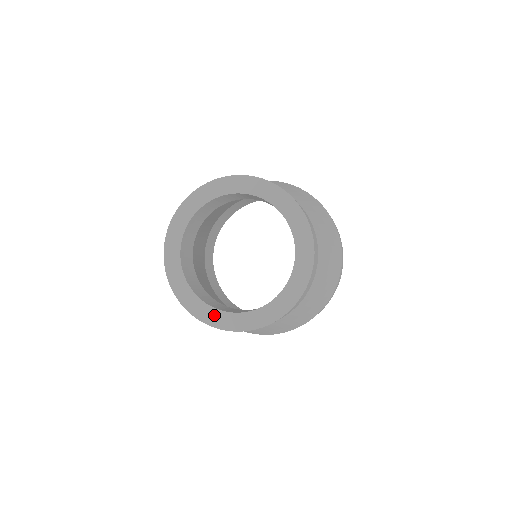
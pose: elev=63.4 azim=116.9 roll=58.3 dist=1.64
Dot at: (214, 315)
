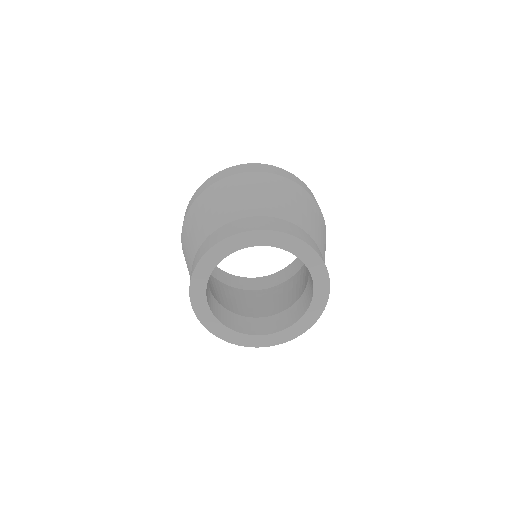
Dot at: (206, 313)
